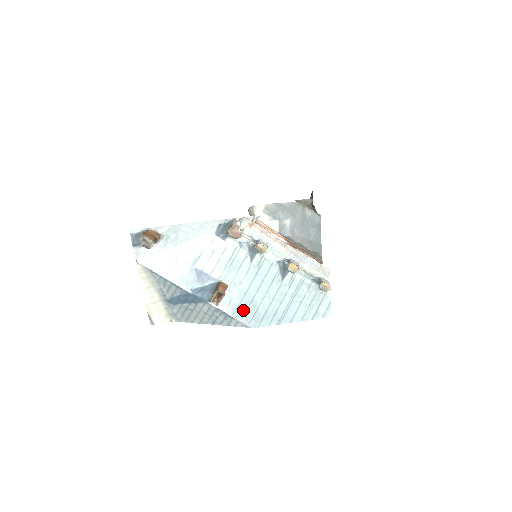
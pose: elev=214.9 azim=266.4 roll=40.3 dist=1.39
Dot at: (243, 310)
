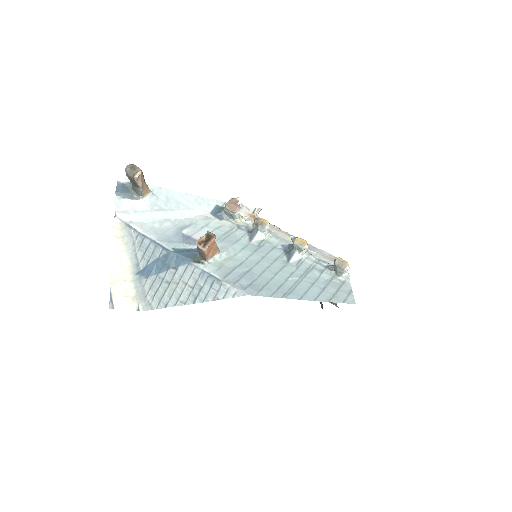
Dot at: (236, 277)
